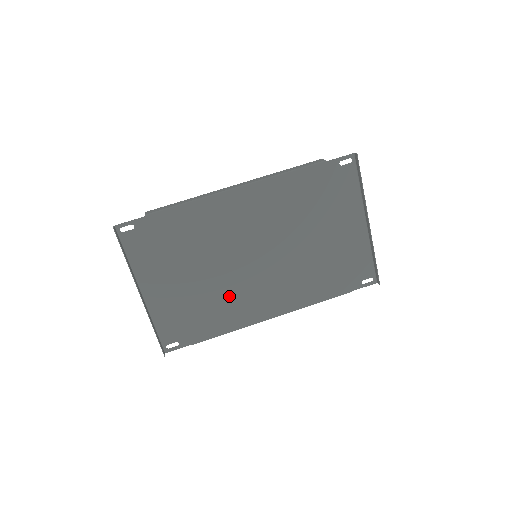
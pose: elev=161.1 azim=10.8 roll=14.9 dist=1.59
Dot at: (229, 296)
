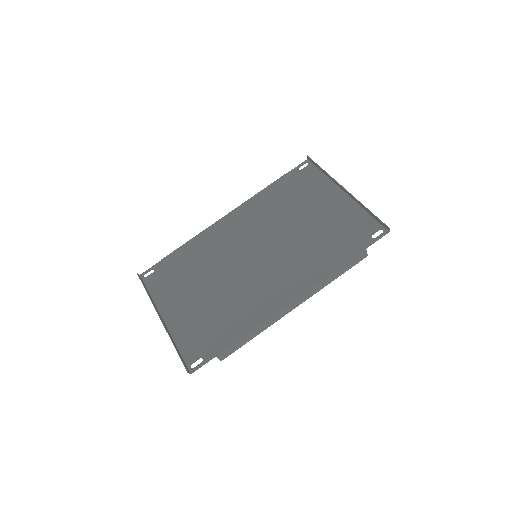
Dot at: (241, 296)
